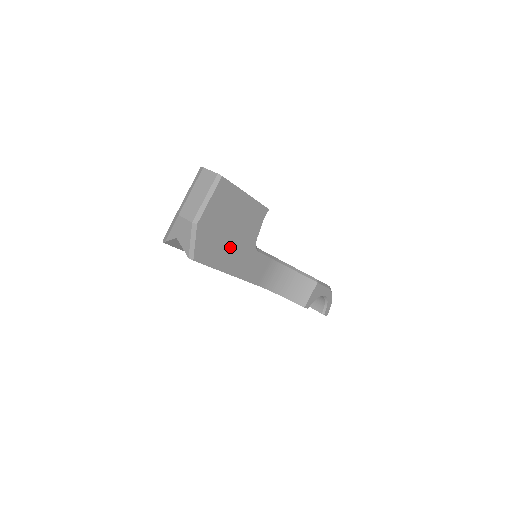
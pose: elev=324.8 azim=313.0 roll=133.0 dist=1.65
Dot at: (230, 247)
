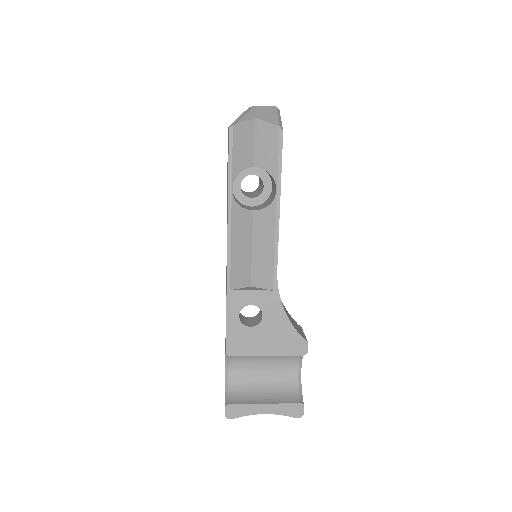
Dot at: occluded
